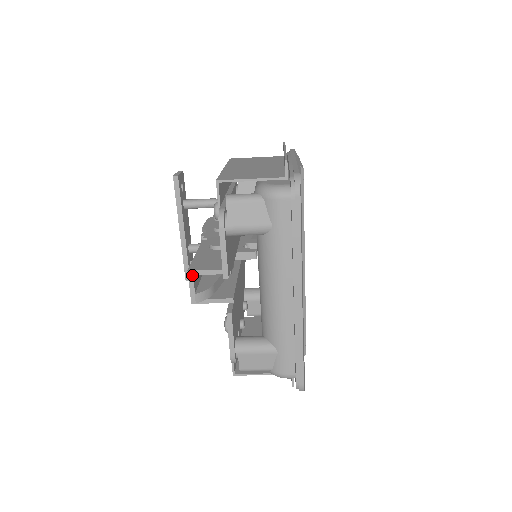
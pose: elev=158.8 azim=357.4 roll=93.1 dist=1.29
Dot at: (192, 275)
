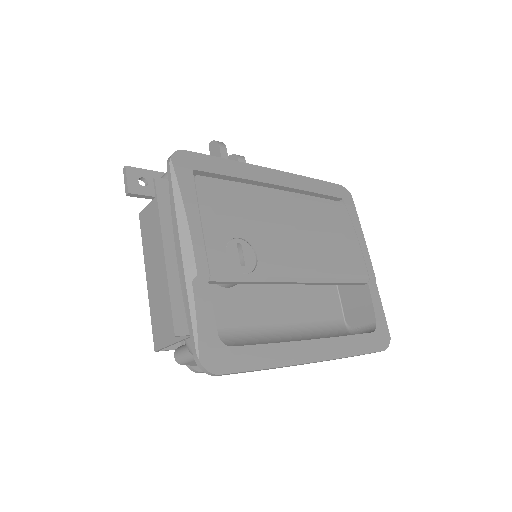
Dot at: occluded
